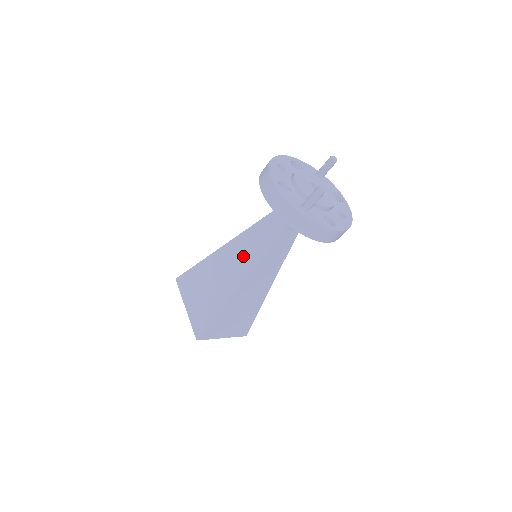
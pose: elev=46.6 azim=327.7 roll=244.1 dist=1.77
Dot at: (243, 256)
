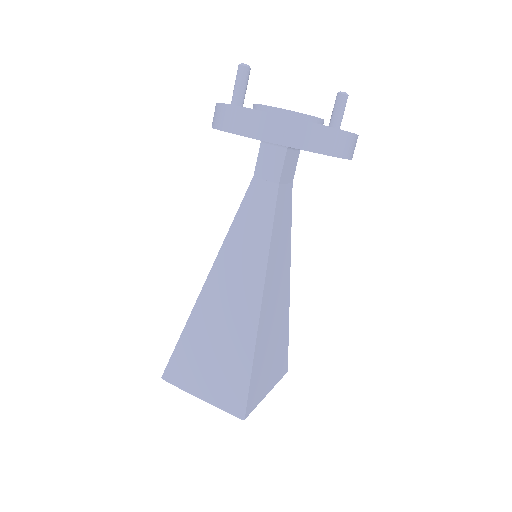
Dot at: occluded
